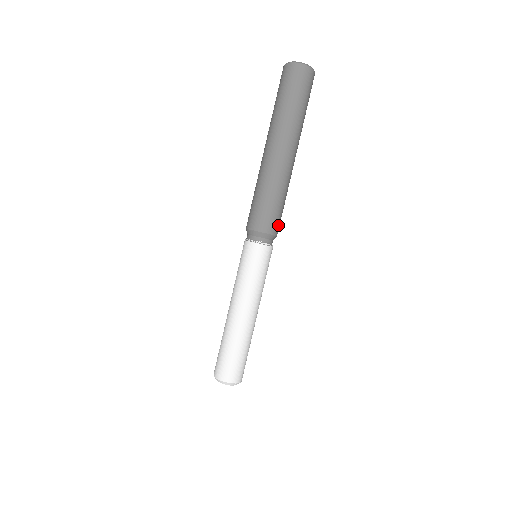
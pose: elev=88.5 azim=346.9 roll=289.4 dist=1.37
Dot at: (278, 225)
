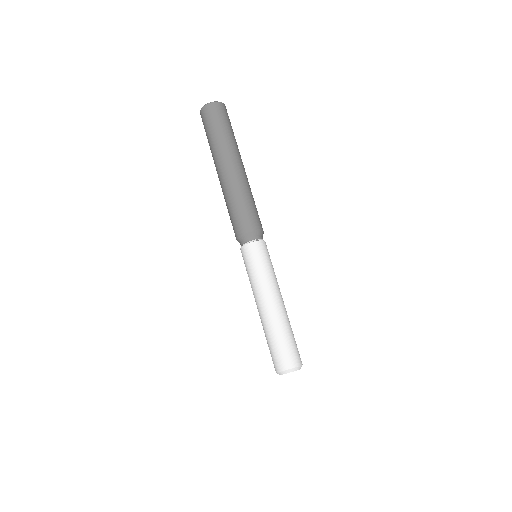
Dot at: (258, 222)
